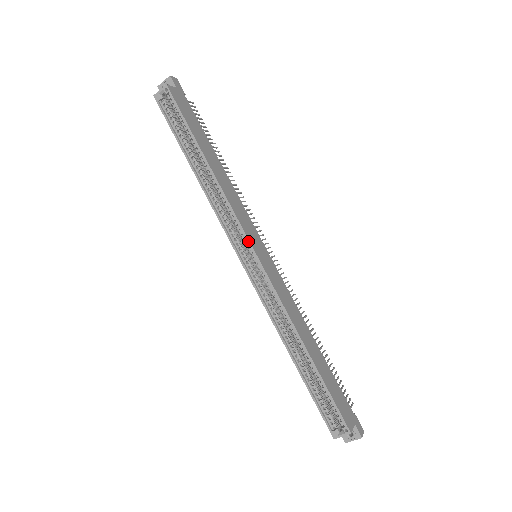
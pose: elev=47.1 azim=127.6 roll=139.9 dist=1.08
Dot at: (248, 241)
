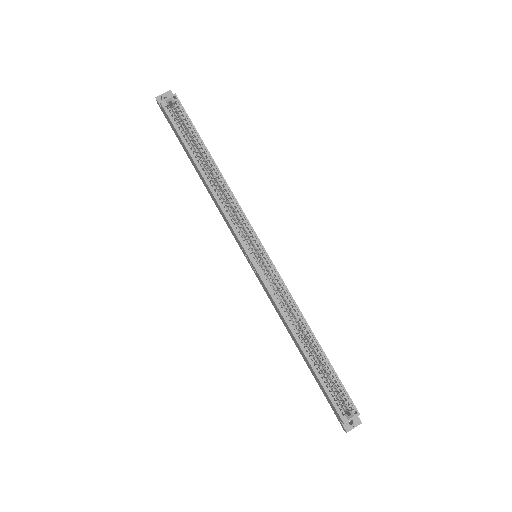
Dot at: (257, 237)
